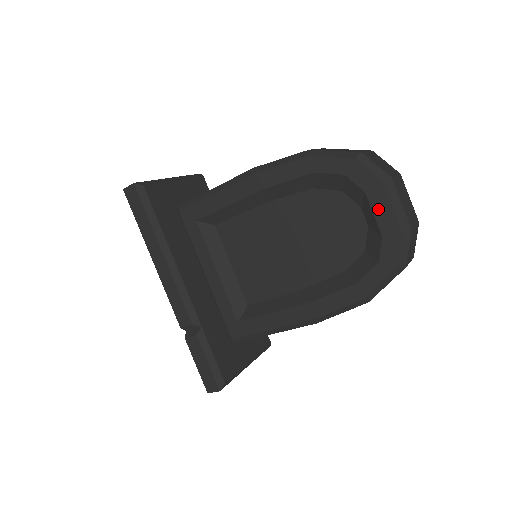
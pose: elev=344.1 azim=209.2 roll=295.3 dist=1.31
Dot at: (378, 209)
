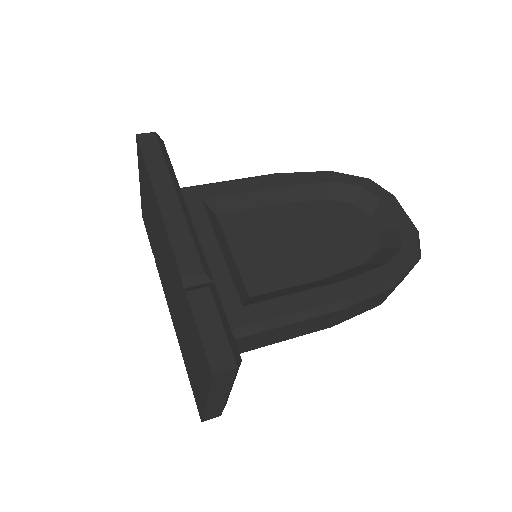
Dot at: (393, 211)
